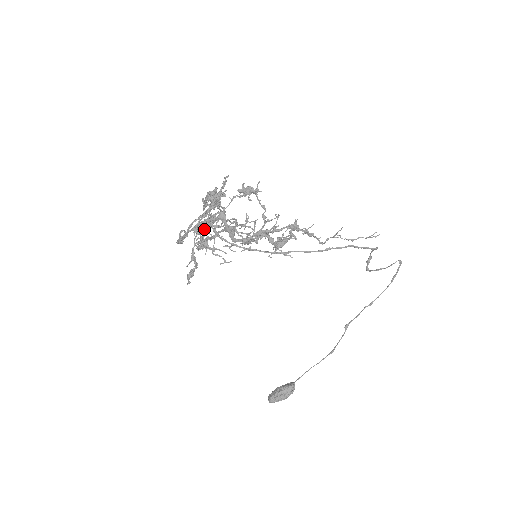
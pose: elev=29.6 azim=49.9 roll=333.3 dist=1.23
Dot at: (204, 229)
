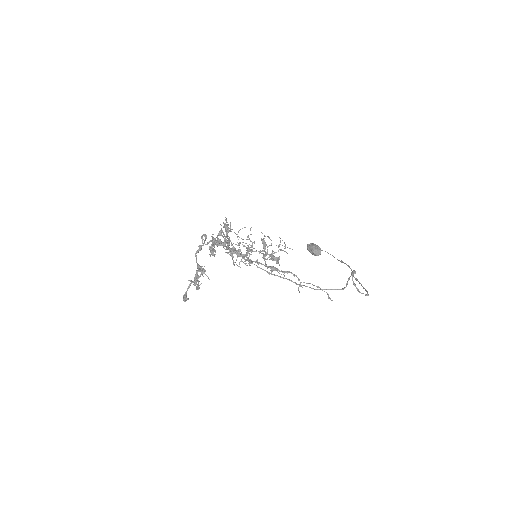
Dot at: (215, 243)
